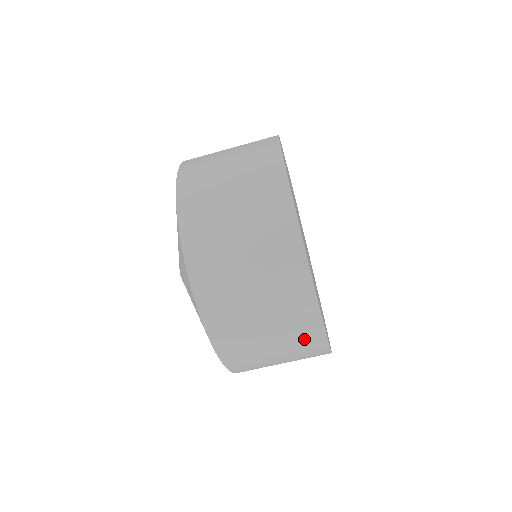
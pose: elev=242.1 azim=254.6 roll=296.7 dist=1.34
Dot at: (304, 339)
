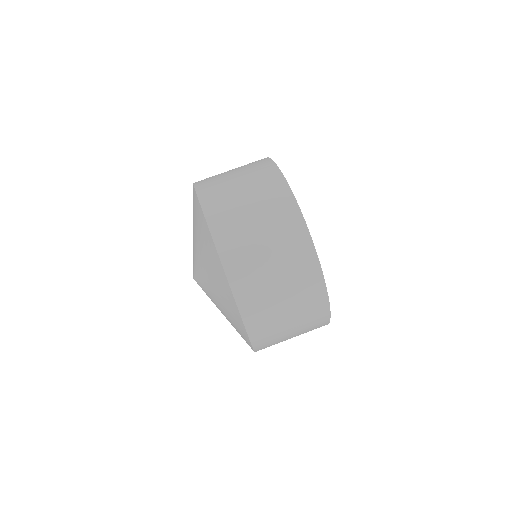
Dot at: (315, 327)
